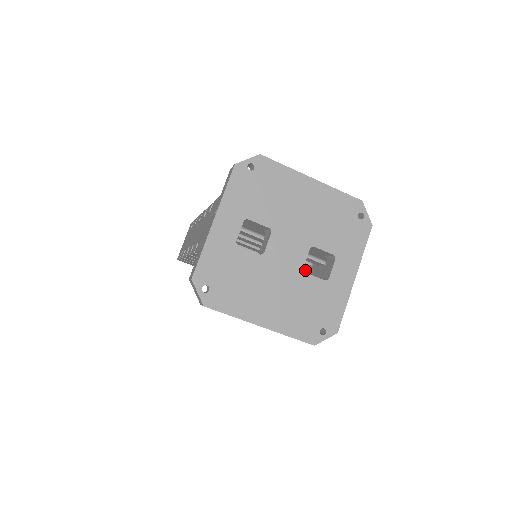
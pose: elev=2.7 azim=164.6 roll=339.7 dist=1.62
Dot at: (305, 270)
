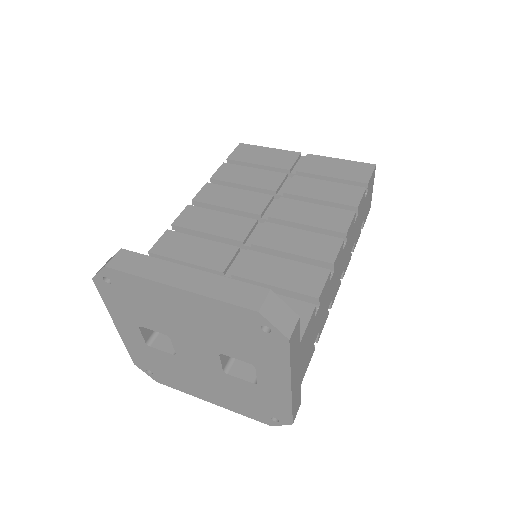
Dot at: occluded
